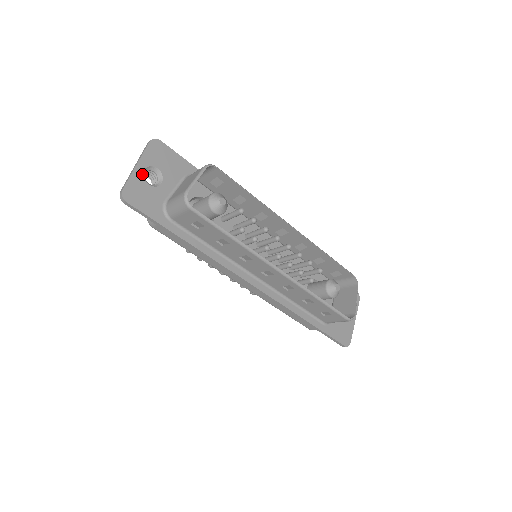
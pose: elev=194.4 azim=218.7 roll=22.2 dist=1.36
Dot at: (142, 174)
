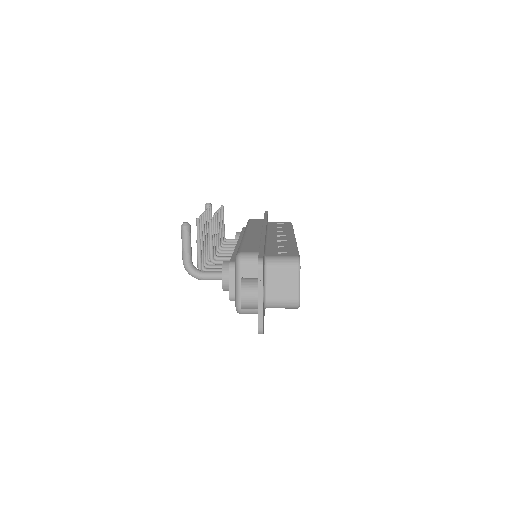
Dot at: occluded
